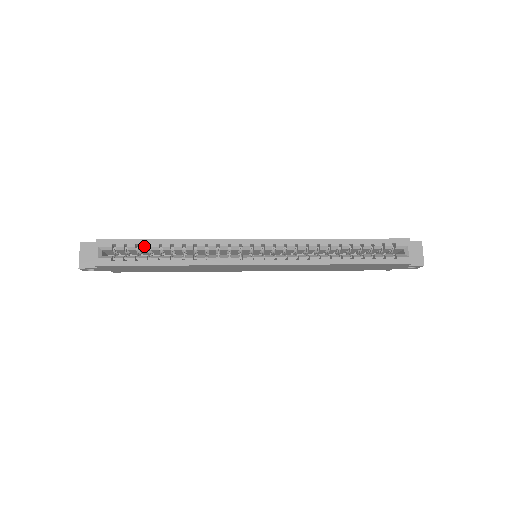
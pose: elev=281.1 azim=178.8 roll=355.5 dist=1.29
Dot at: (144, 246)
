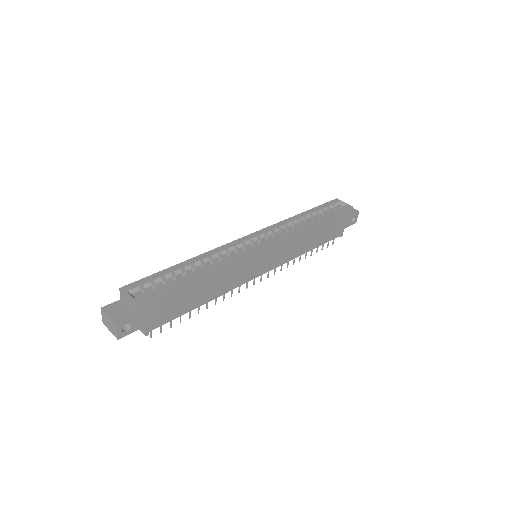
Dot at: (168, 273)
